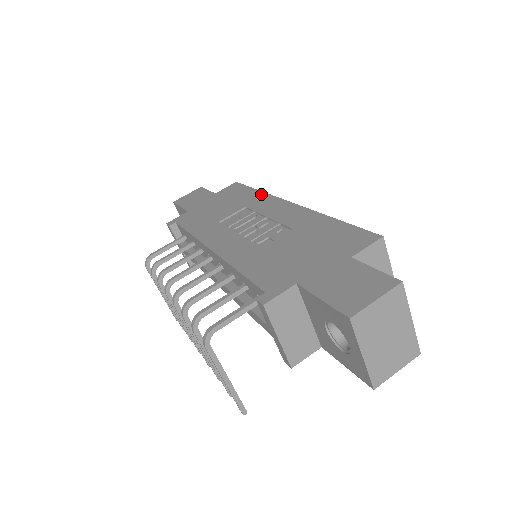
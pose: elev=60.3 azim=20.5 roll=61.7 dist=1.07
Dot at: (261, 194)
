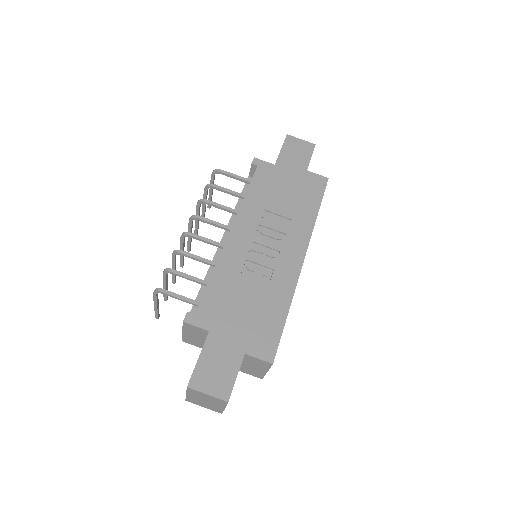
Dot at: (312, 221)
